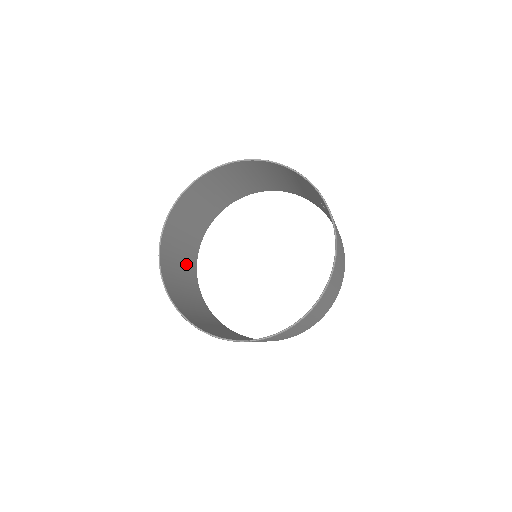
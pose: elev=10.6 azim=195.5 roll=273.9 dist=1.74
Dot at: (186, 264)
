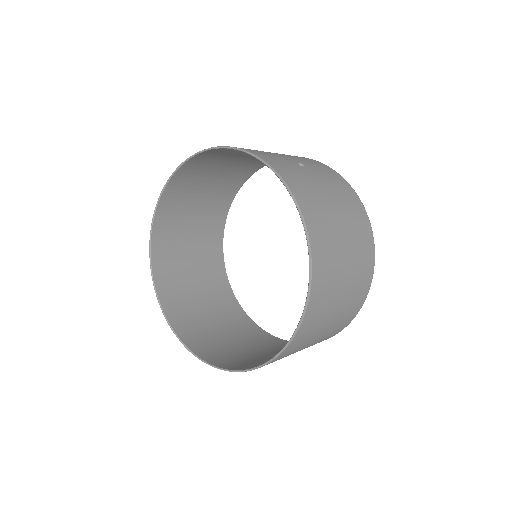
Dot at: (208, 284)
